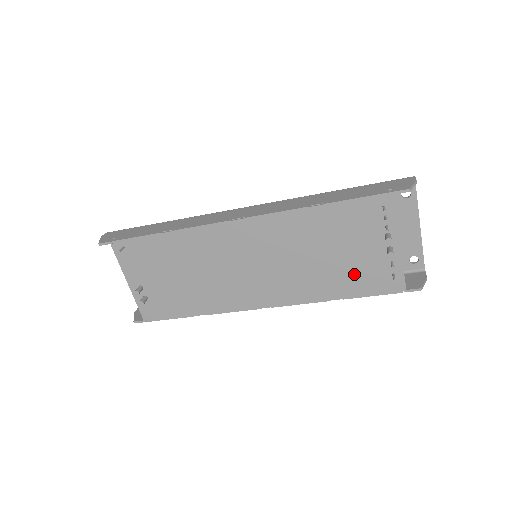
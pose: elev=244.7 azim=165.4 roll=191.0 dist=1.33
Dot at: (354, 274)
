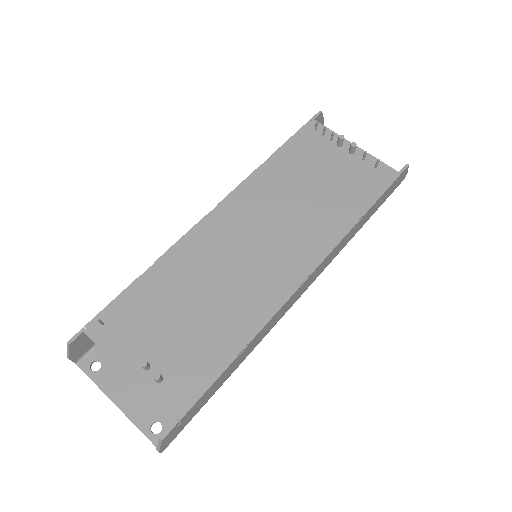
Dot at: (348, 188)
